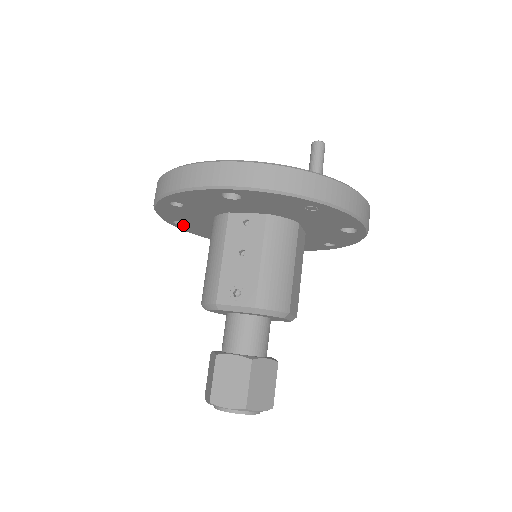
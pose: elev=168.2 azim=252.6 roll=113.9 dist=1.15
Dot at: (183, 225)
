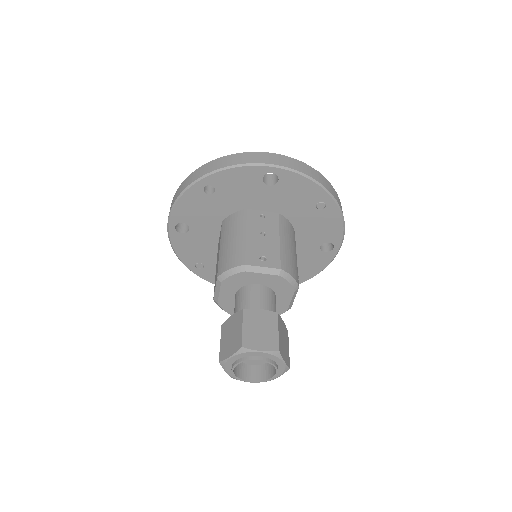
Dot at: (181, 233)
